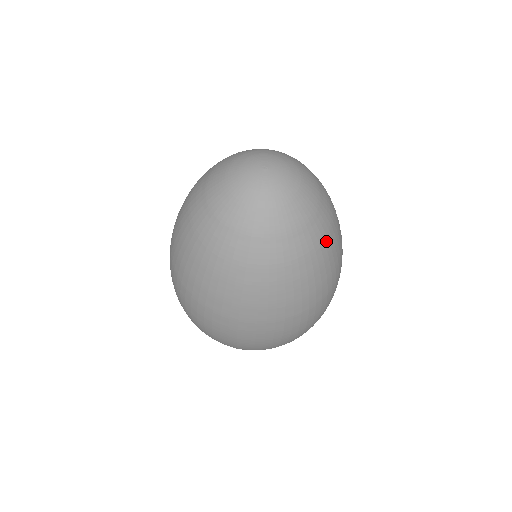
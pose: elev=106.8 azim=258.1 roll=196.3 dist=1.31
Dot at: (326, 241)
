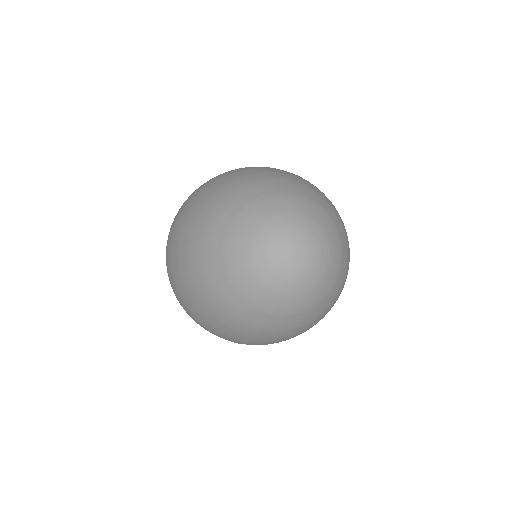
Dot at: (338, 295)
